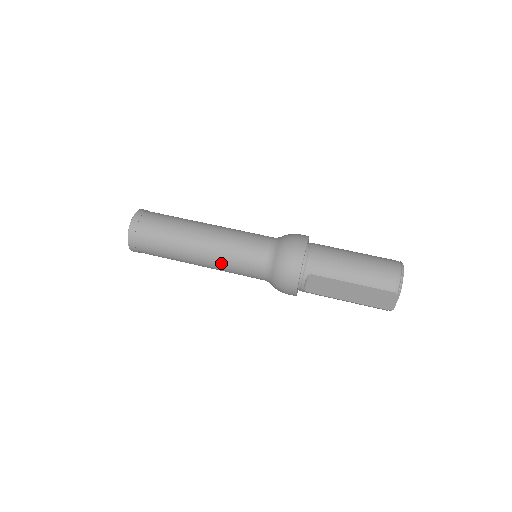
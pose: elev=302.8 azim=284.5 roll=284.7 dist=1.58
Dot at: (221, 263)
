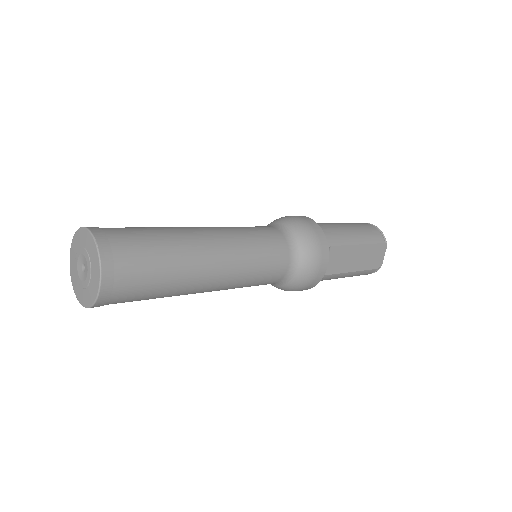
Dot at: (244, 267)
